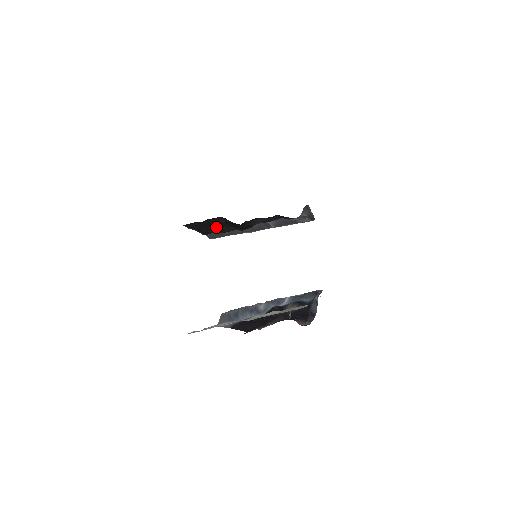
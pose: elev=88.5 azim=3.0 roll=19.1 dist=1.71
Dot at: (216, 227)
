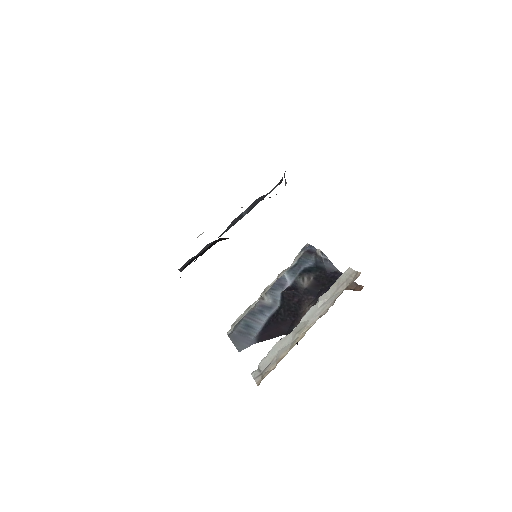
Dot at: (198, 255)
